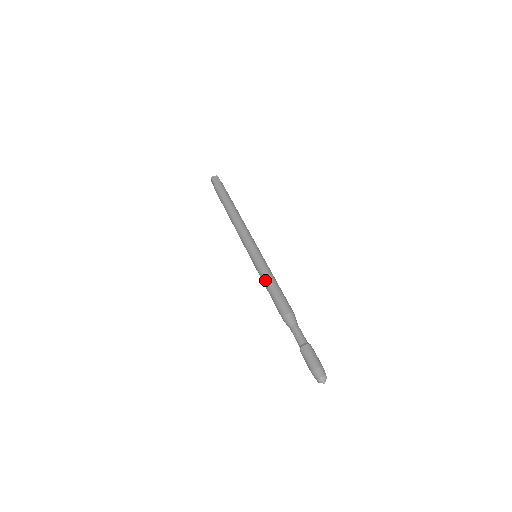
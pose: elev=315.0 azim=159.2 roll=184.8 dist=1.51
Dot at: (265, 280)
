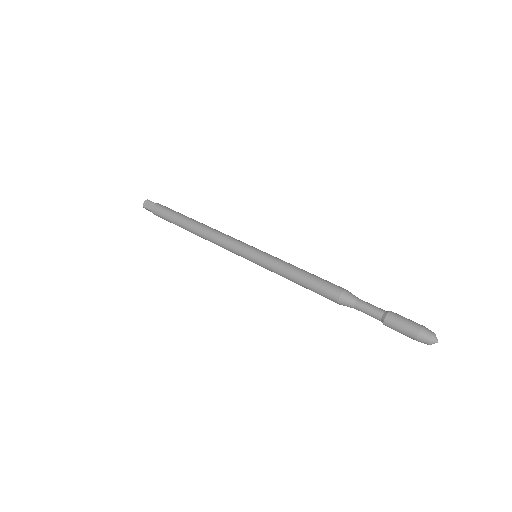
Dot at: (293, 266)
